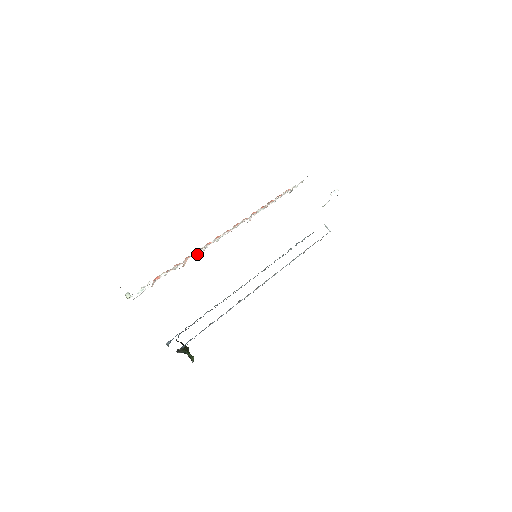
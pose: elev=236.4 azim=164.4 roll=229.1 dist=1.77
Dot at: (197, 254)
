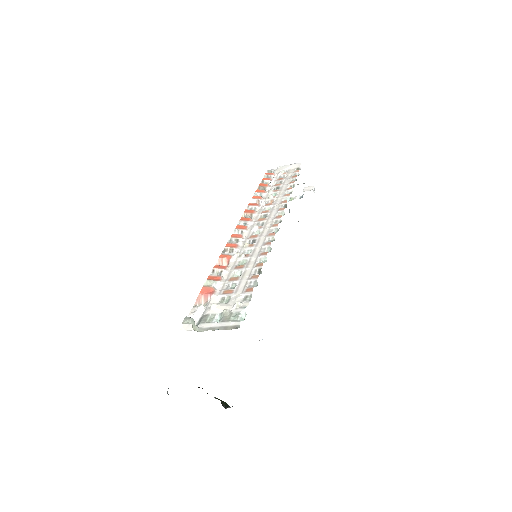
Dot at: (247, 254)
